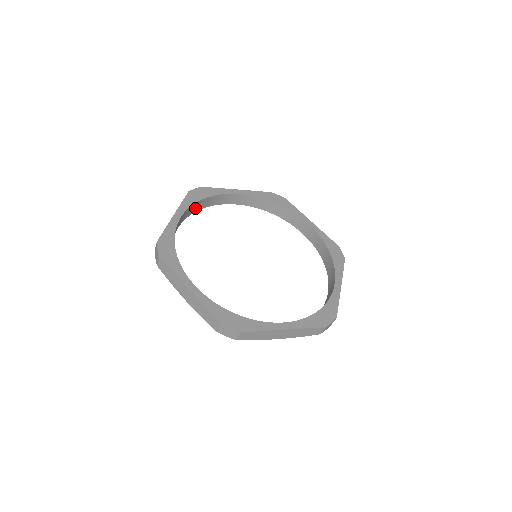
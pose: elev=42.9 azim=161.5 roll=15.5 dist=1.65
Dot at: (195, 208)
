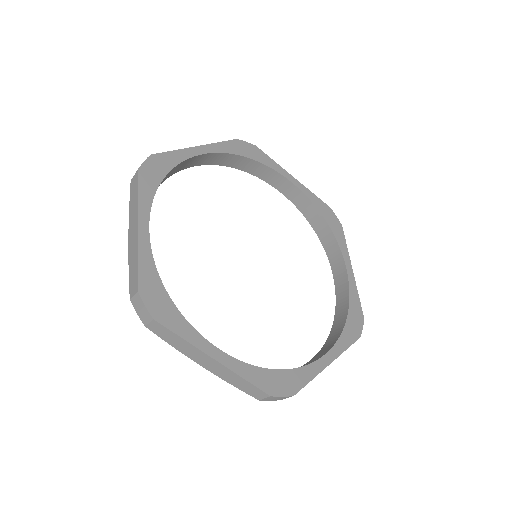
Dot at: occluded
